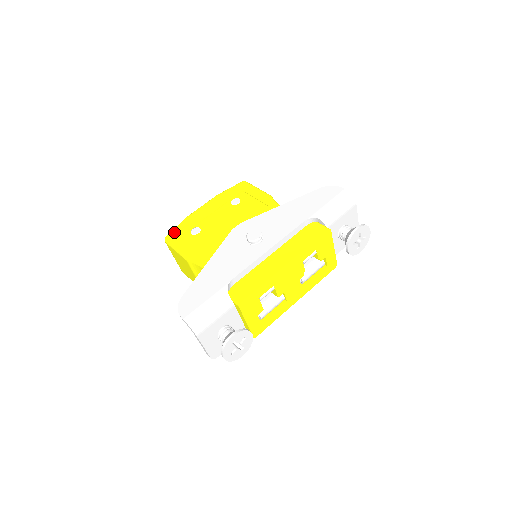
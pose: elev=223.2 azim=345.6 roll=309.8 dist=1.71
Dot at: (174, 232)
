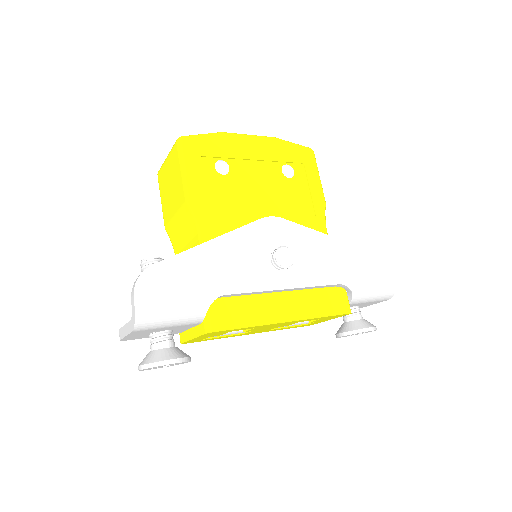
Dot at: (197, 141)
